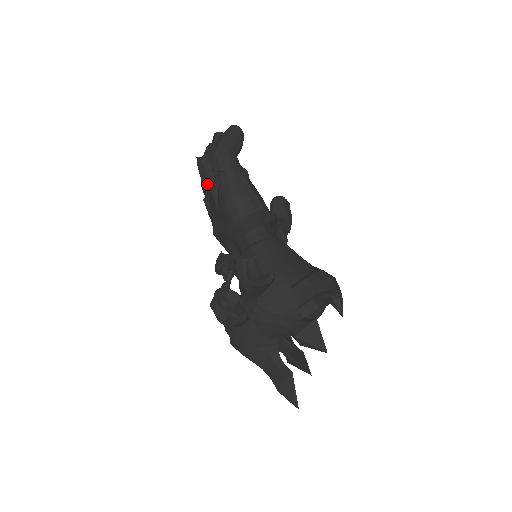
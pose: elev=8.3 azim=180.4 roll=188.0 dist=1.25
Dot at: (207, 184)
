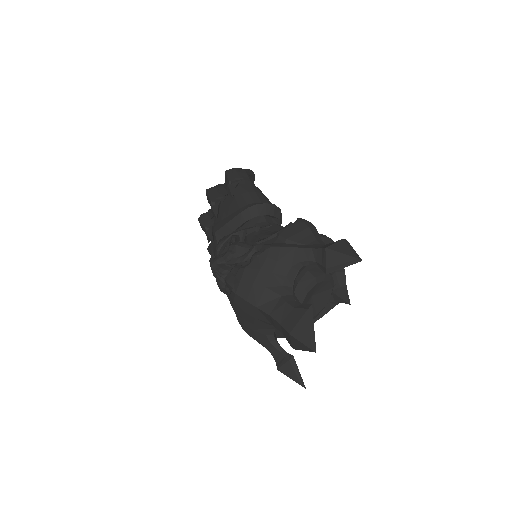
Dot at: (215, 202)
